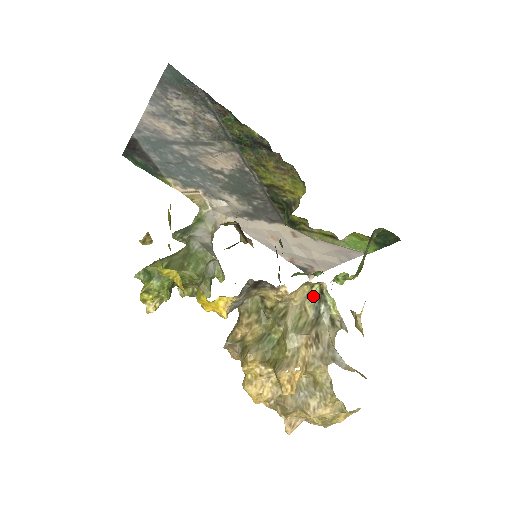
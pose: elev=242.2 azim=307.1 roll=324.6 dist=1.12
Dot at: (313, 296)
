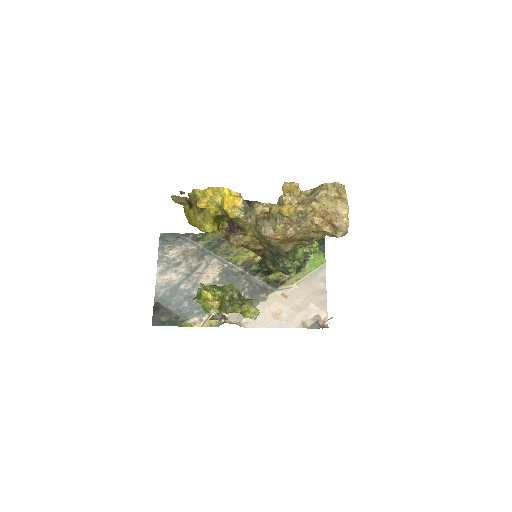
Dot at: occluded
